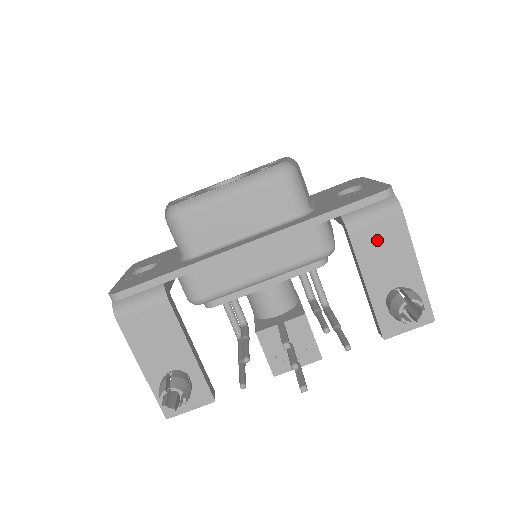
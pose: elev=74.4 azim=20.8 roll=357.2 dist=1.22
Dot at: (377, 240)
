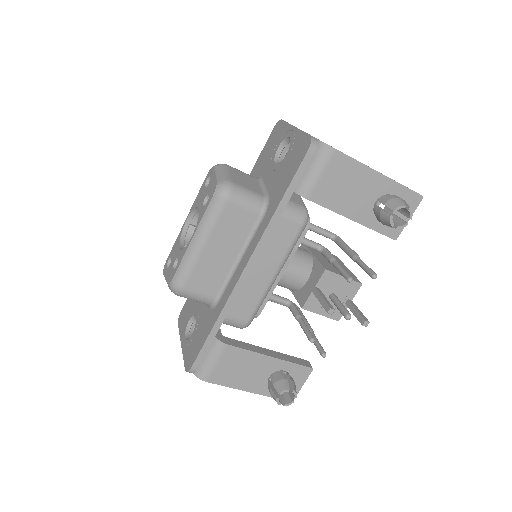
Dot at: (334, 185)
